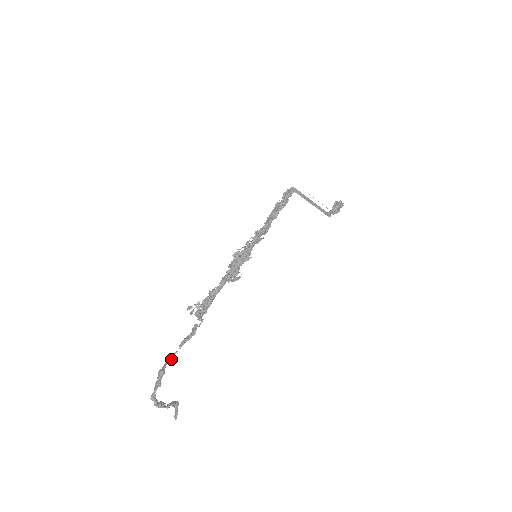
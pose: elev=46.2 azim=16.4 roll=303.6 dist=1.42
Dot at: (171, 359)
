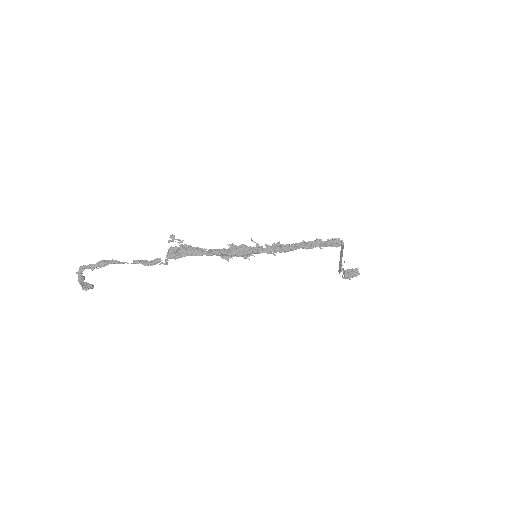
Dot at: (118, 263)
